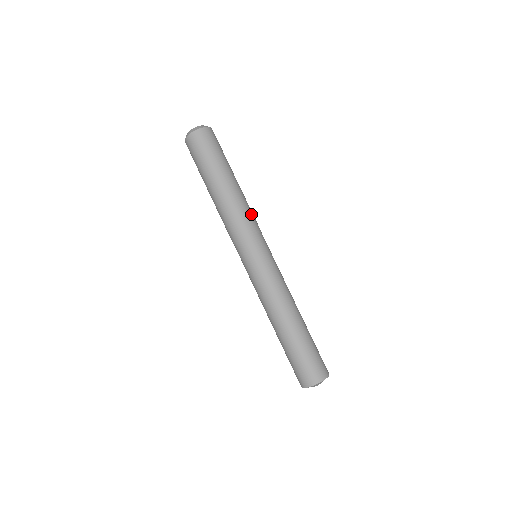
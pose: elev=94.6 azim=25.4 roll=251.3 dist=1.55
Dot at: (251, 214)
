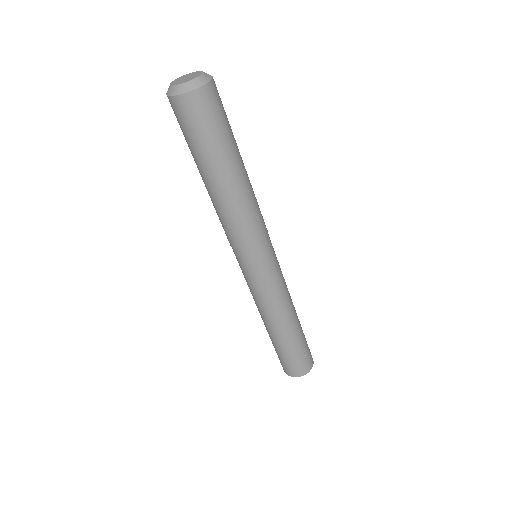
Dot at: (259, 209)
